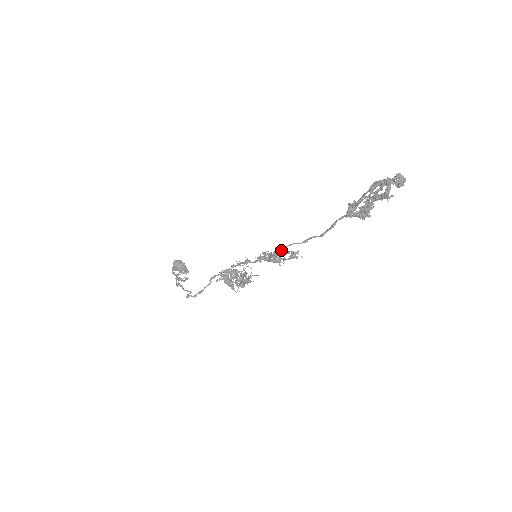
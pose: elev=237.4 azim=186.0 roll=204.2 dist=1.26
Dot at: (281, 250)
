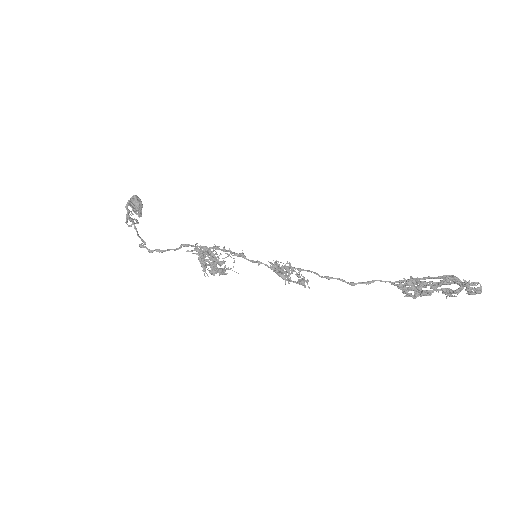
Dot at: occluded
